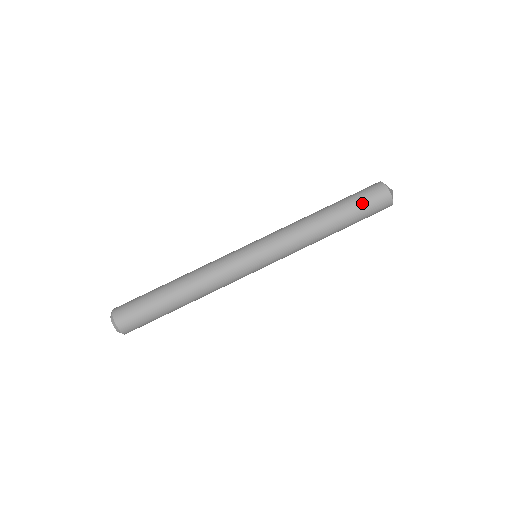
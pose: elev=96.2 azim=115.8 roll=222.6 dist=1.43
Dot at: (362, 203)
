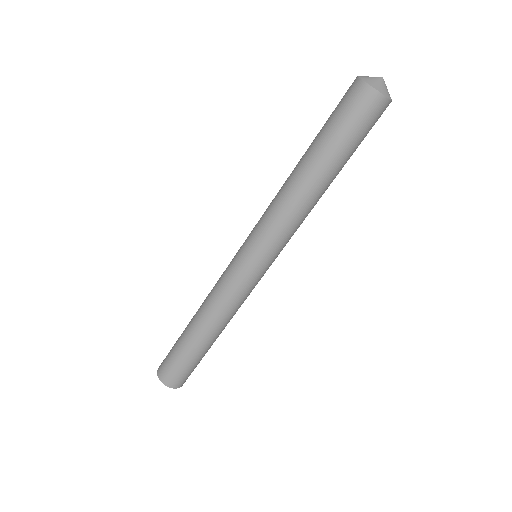
Dot at: (342, 128)
